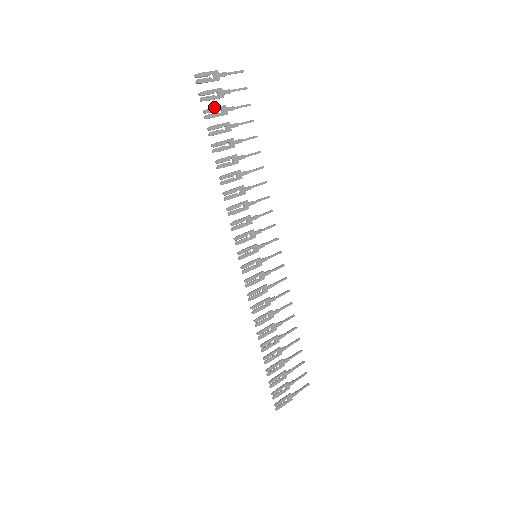
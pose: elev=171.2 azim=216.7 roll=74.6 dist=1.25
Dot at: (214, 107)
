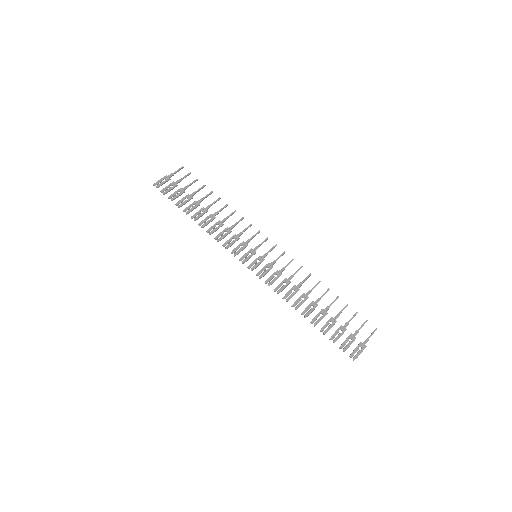
Dot at: (174, 193)
